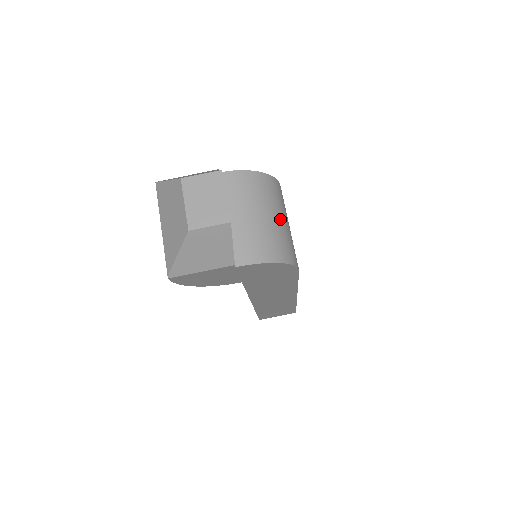
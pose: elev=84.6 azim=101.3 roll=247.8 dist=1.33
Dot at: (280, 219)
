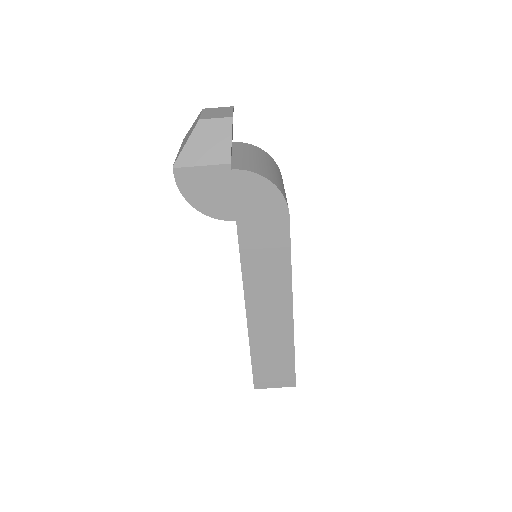
Dot at: (277, 175)
